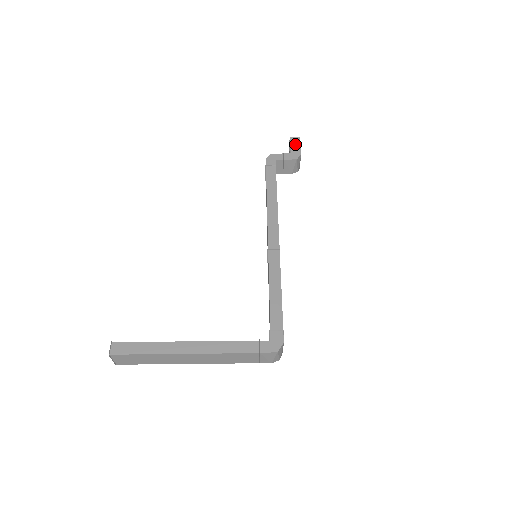
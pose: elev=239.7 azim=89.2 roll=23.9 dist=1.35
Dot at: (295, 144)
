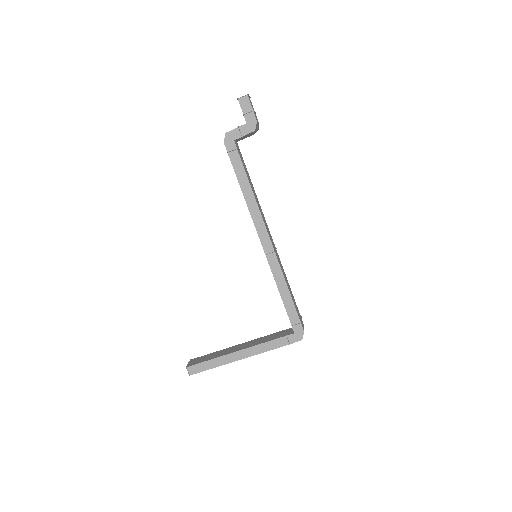
Dot at: (246, 107)
